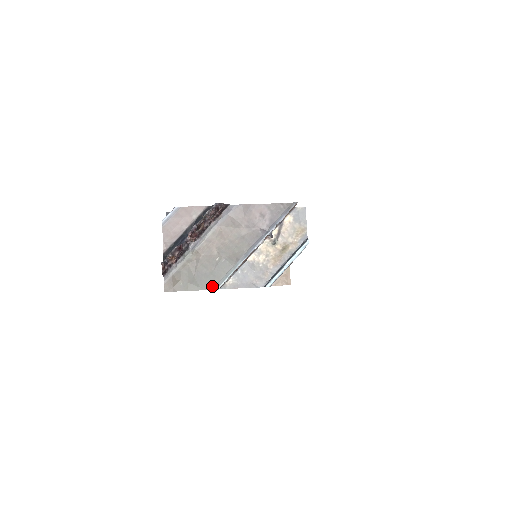
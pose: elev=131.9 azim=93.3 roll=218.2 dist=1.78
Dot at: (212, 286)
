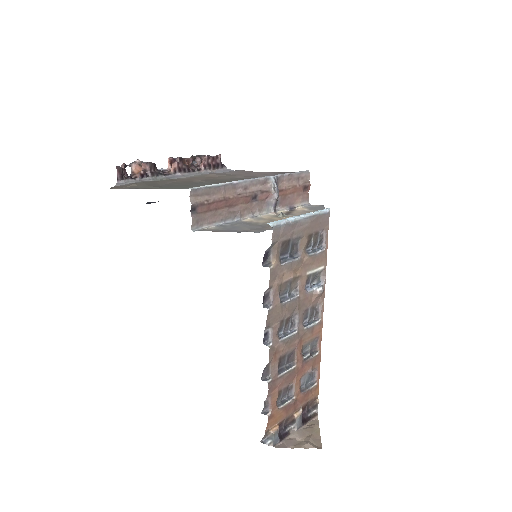
Dot at: (183, 188)
